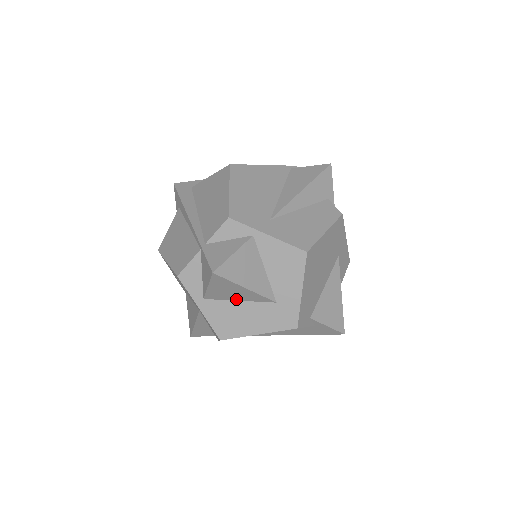
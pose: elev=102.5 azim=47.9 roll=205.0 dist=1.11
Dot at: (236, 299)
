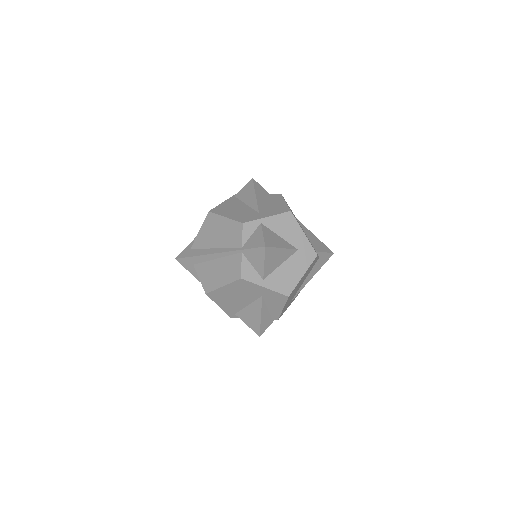
Dot at: (279, 265)
